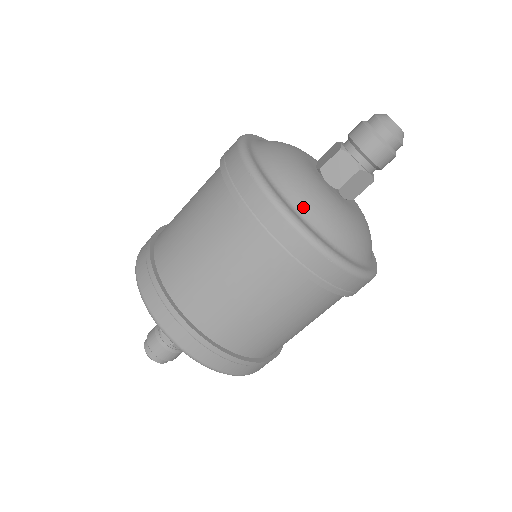
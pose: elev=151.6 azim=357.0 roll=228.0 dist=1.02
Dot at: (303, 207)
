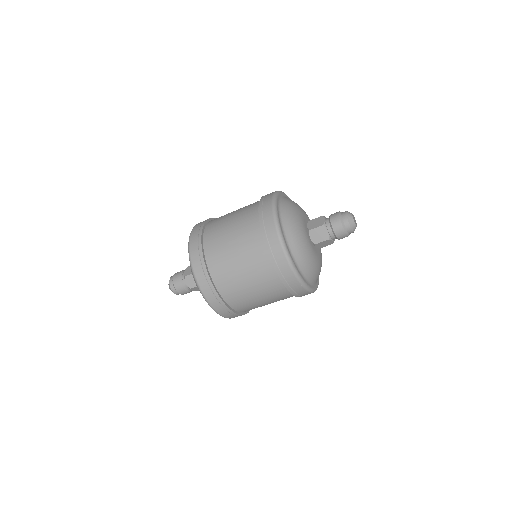
Dot at: (284, 213)
